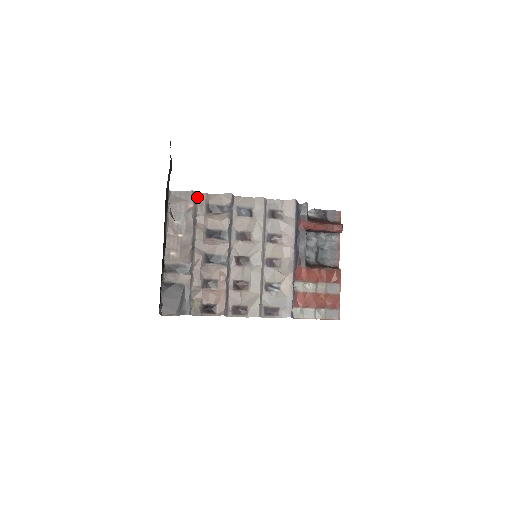
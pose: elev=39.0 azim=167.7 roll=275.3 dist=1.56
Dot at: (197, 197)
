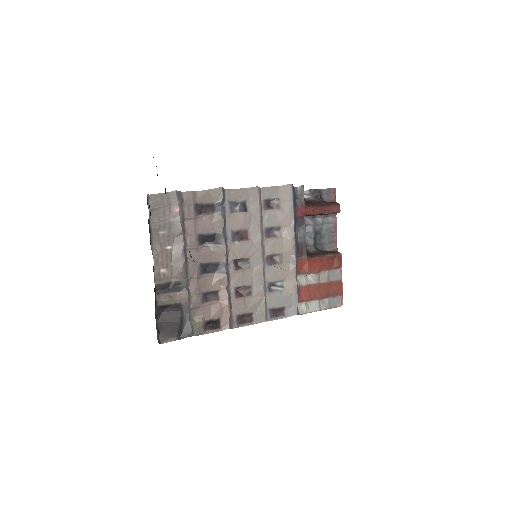
Dot at: (182, 197)
